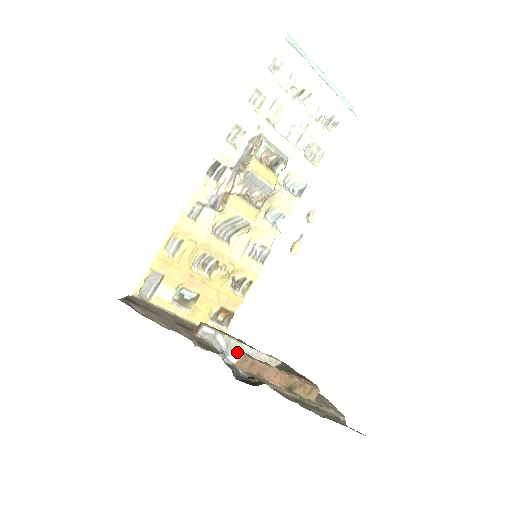
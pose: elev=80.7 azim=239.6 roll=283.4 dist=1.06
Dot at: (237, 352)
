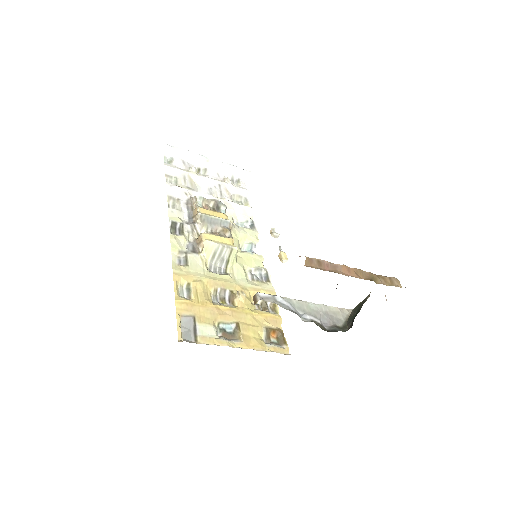
Dot at: (306, 311)
